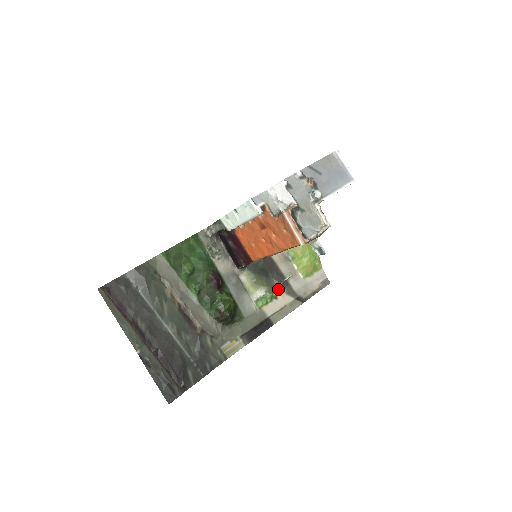
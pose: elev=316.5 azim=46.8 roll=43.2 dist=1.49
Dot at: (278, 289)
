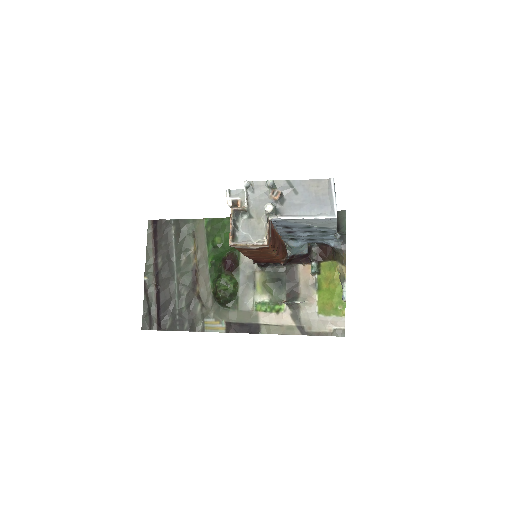
Dot at: (285, 306)
